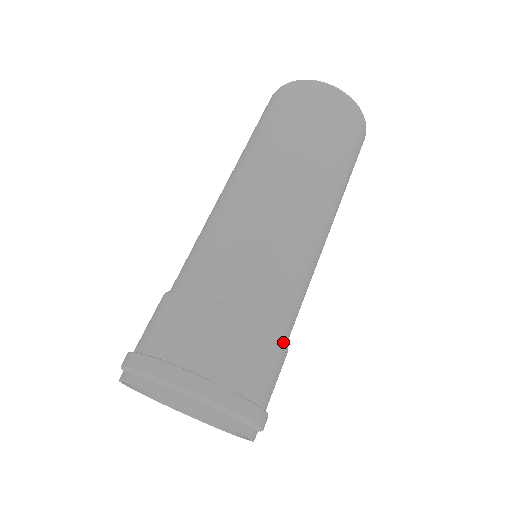
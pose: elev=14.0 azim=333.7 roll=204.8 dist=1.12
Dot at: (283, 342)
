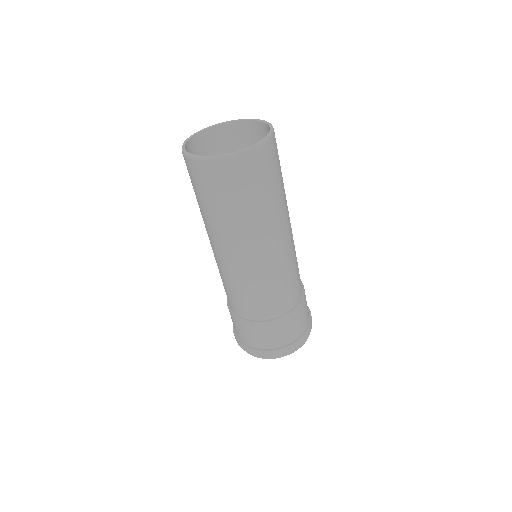
Dot at: (301, 281)
